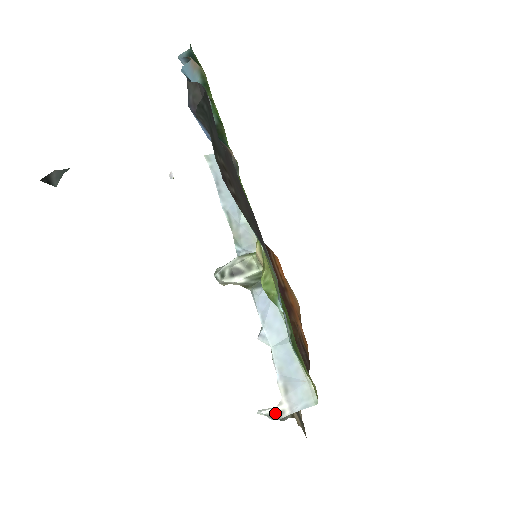
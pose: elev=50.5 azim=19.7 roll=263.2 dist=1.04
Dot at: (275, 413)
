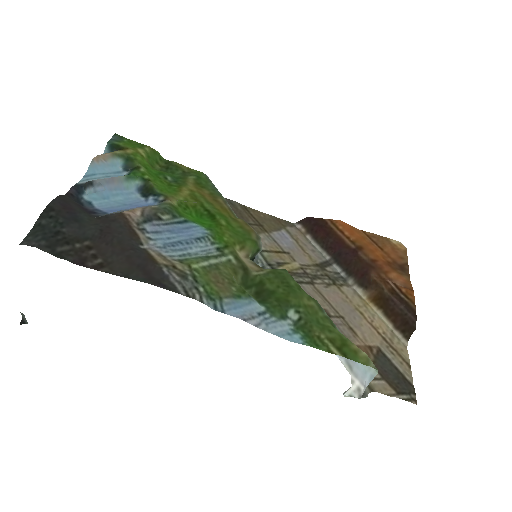
Dot at: (354, 392)
